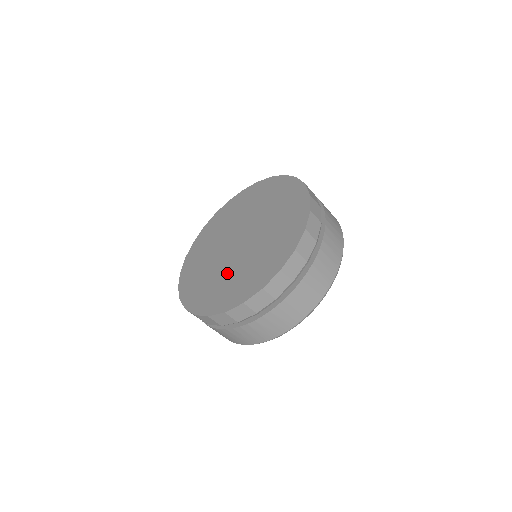
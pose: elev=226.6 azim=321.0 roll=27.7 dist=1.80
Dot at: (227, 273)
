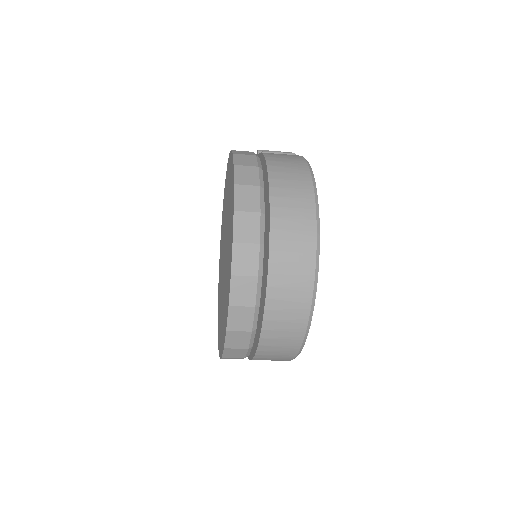
Dot at: occluded
